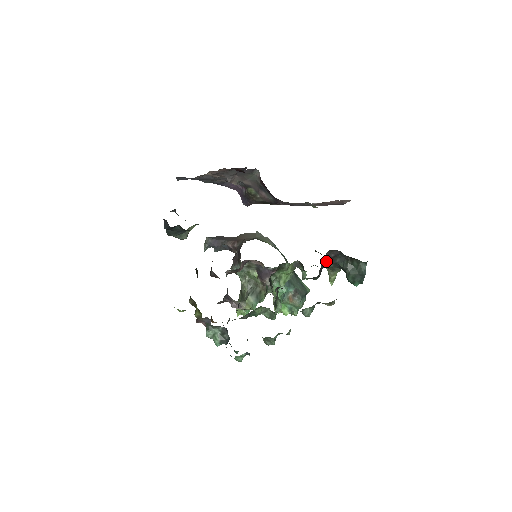
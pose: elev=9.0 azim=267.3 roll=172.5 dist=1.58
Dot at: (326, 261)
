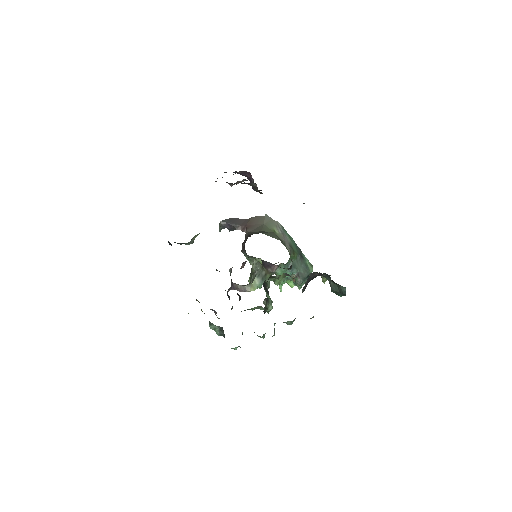
Dot at: (311, 279)
